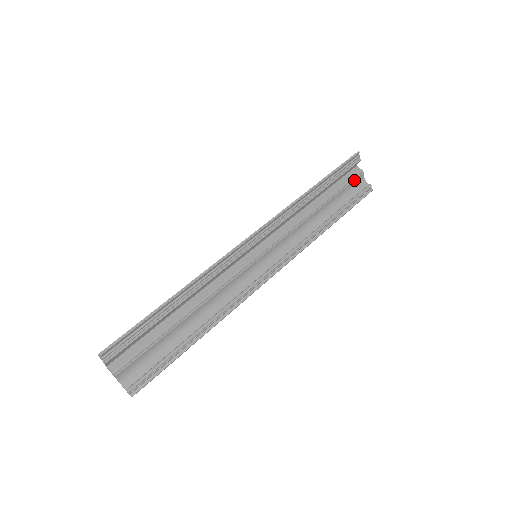
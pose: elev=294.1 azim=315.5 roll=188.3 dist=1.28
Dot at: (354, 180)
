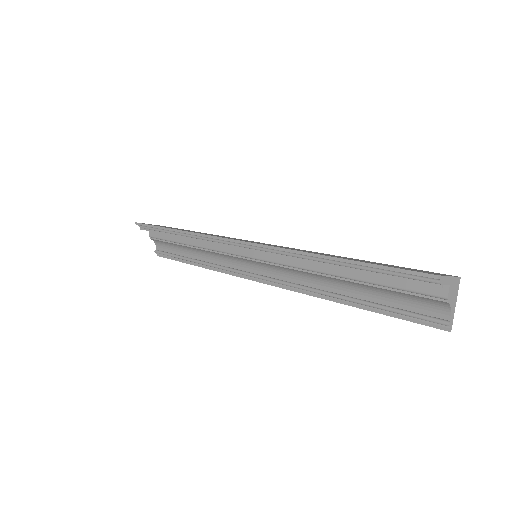
Dot at: (421, 296)
